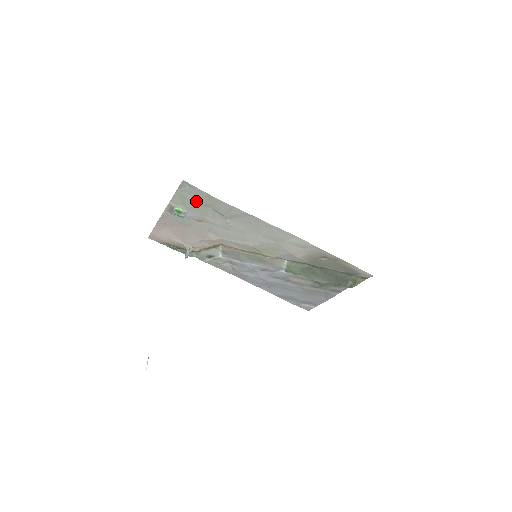
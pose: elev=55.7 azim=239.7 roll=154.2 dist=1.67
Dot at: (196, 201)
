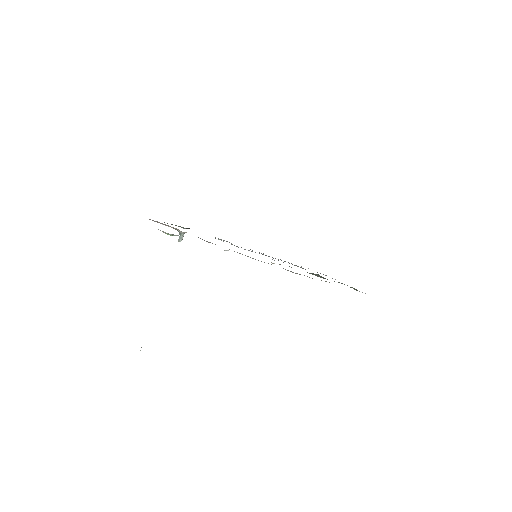
Dot at: occluded
